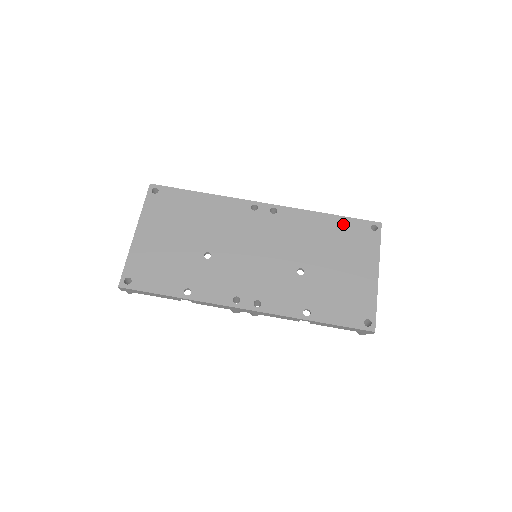
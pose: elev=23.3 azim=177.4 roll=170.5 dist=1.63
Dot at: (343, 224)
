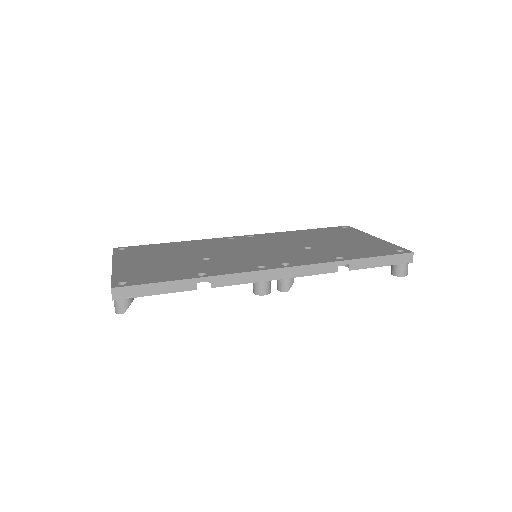
Dot at: (318, 230)
